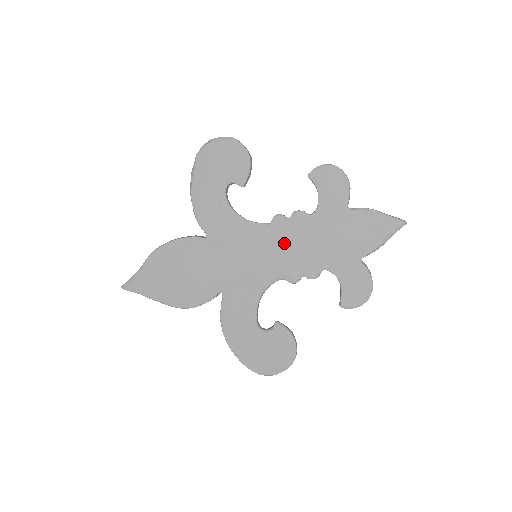
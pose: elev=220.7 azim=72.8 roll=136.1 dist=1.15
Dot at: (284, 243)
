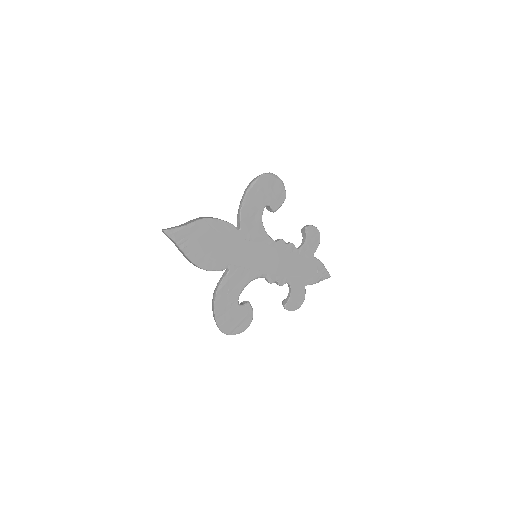
Dot at: (278, 257)
